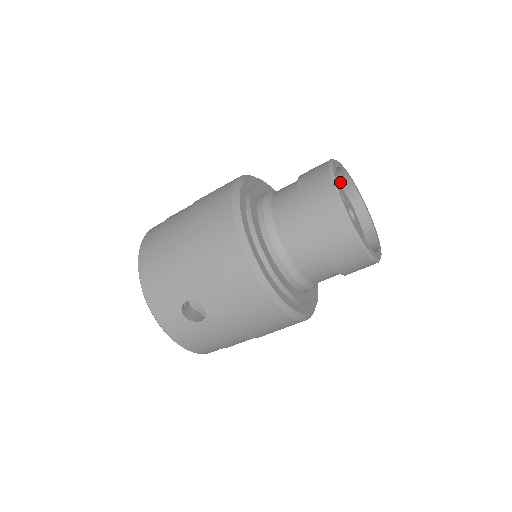
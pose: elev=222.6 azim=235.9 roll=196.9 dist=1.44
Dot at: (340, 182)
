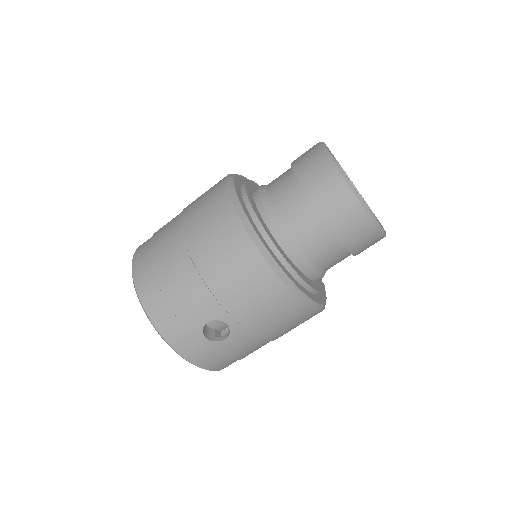
Dot at: occluded
